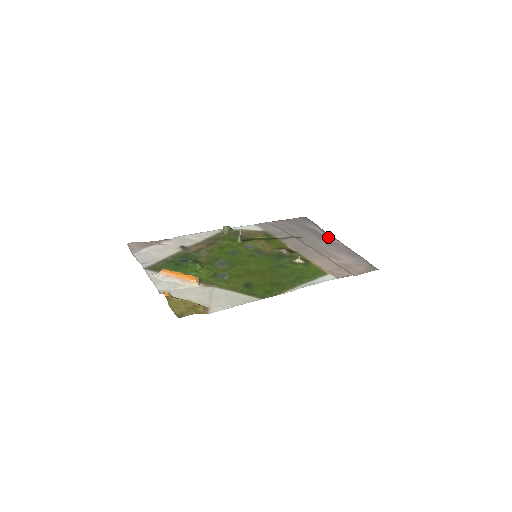
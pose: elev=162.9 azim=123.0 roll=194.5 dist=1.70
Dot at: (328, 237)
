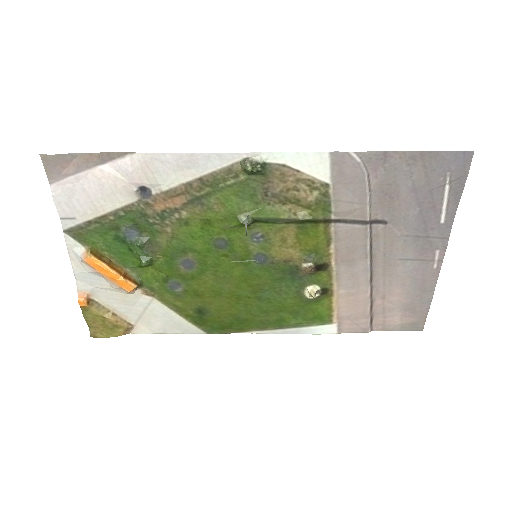
Dot at: (437, 238)
